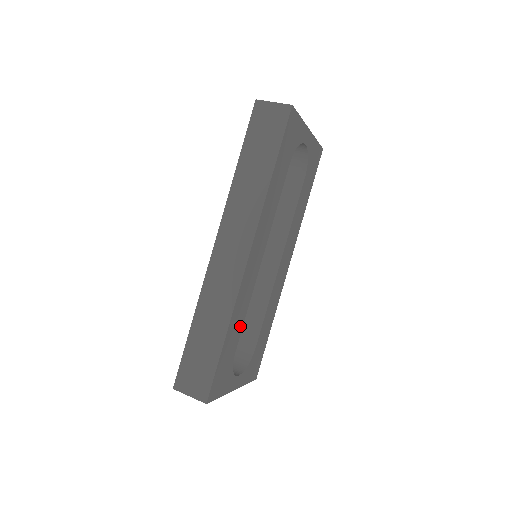
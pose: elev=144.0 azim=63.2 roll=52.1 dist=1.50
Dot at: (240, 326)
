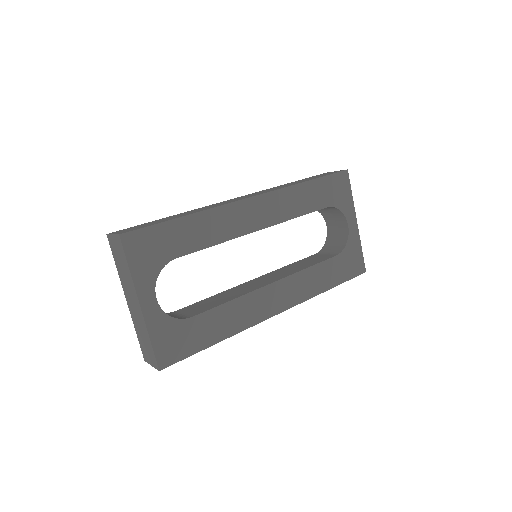
Dot at: (201, 243)
